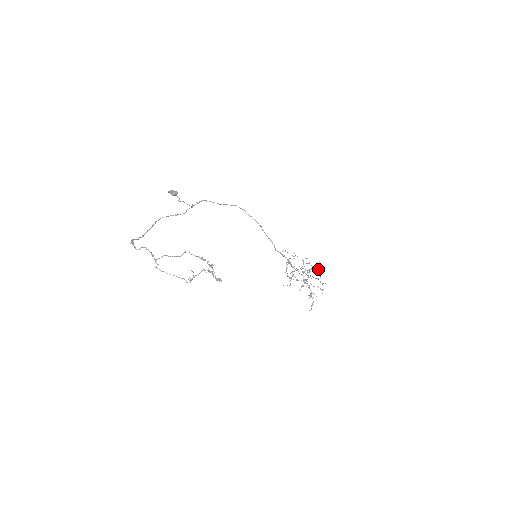
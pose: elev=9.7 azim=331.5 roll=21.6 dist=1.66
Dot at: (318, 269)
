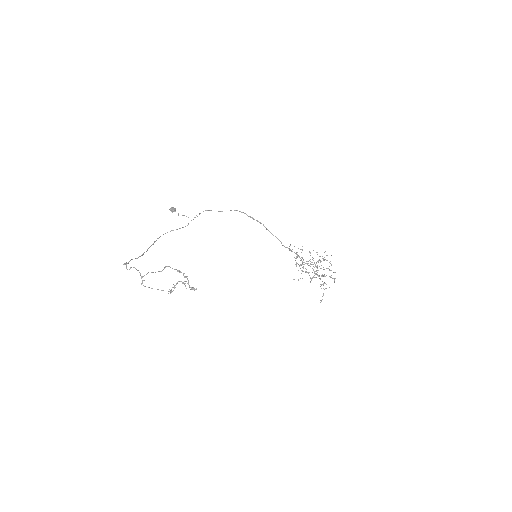
Dot at: occluded
